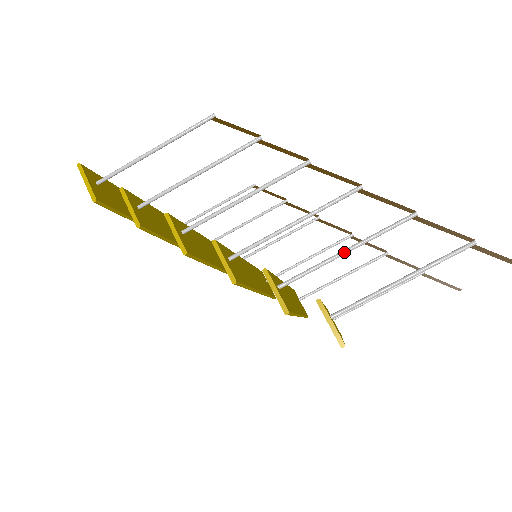
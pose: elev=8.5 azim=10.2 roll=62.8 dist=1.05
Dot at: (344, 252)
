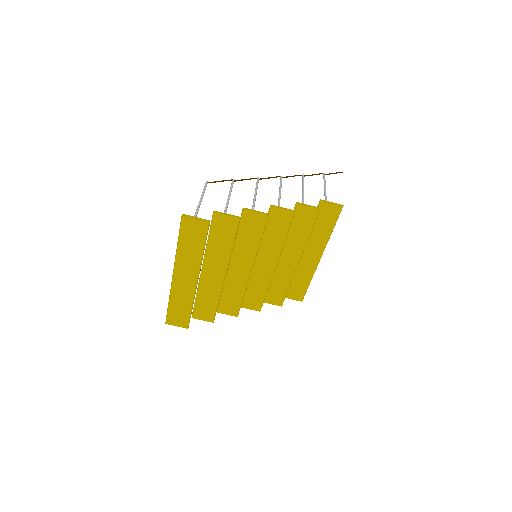
Dot at: (303, 192)
